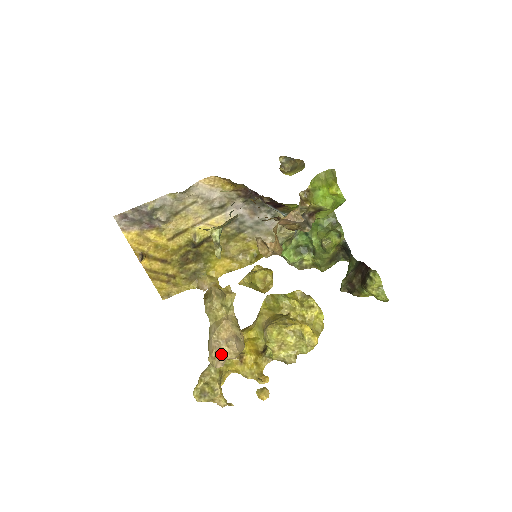
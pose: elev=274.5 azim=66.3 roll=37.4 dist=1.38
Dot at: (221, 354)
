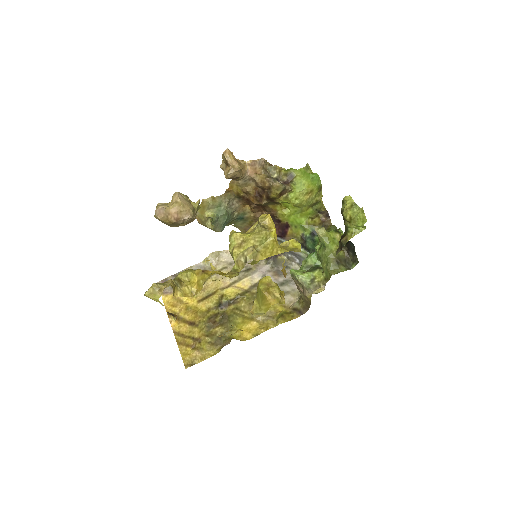
Dot at: (165, 206)
